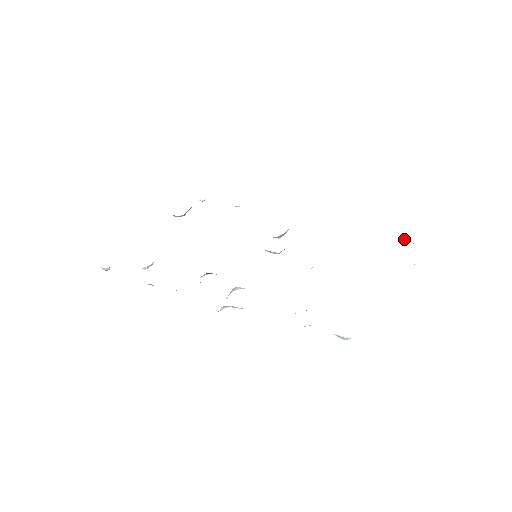
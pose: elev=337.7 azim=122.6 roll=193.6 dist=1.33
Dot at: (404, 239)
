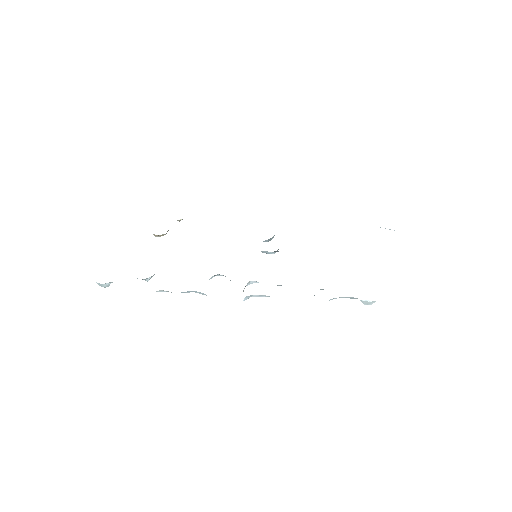
Dot at: occluded
